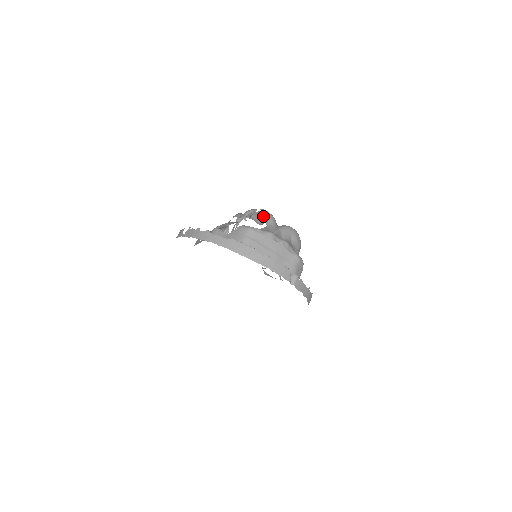
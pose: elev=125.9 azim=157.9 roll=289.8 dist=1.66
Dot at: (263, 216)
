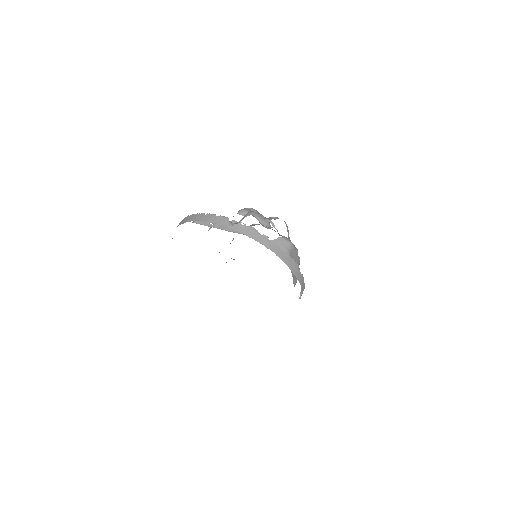
Dot at: (265, 218)
